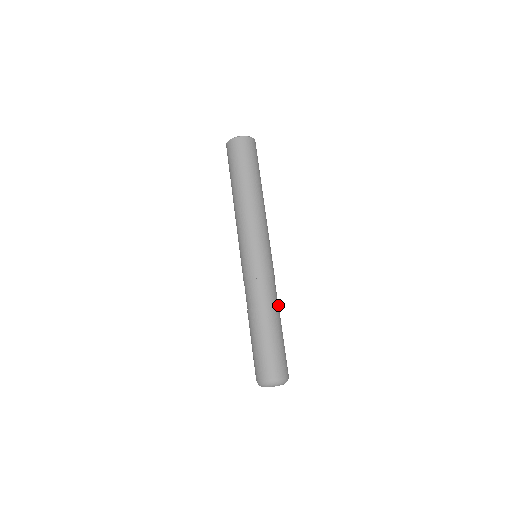
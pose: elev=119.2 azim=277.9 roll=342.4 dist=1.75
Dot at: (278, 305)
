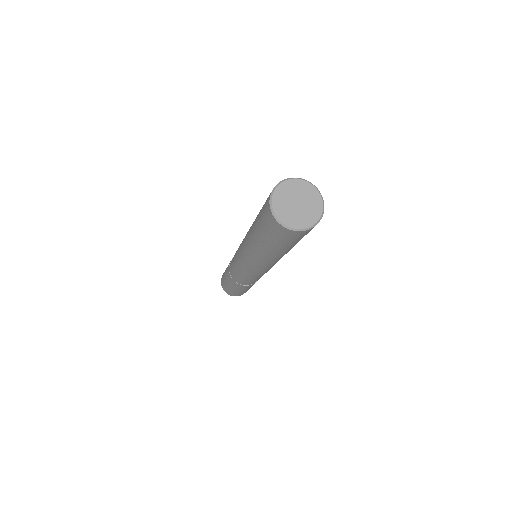
Dot at: occluded
